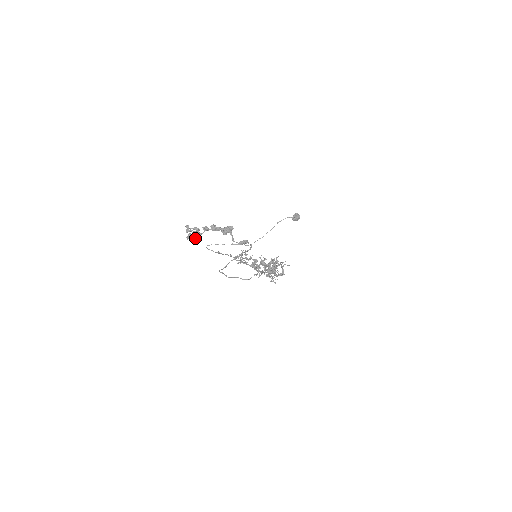
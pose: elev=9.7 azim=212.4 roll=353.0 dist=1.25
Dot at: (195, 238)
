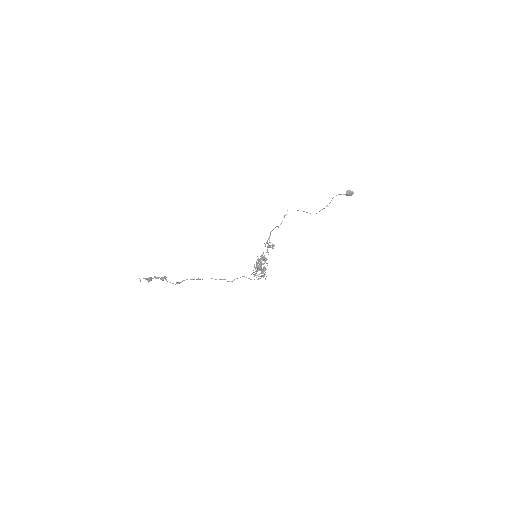
Dot at: (148, 282)
